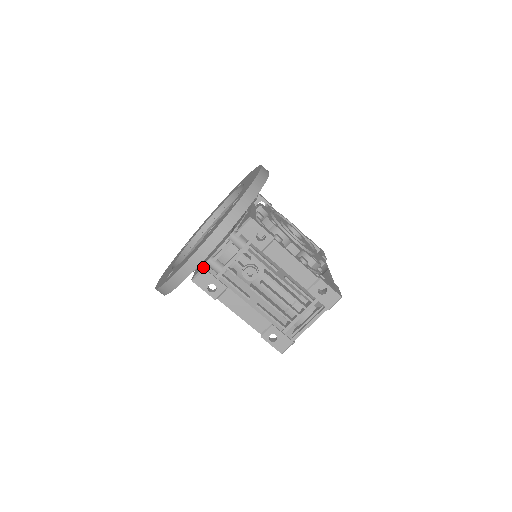
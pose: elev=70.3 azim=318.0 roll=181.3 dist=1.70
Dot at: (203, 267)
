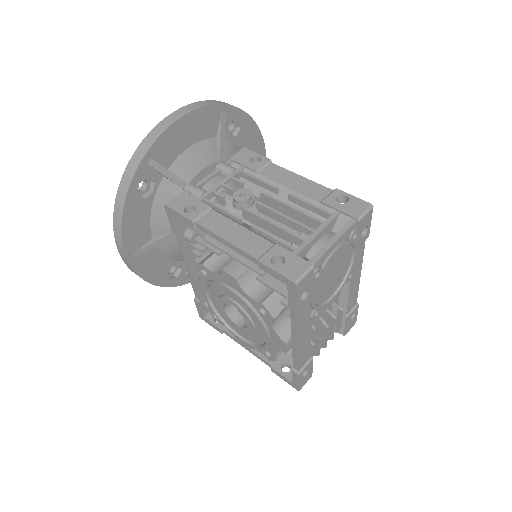
Dot at: (182, 192)
